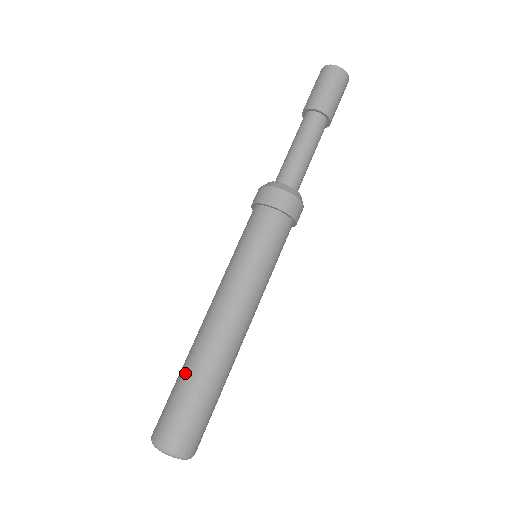
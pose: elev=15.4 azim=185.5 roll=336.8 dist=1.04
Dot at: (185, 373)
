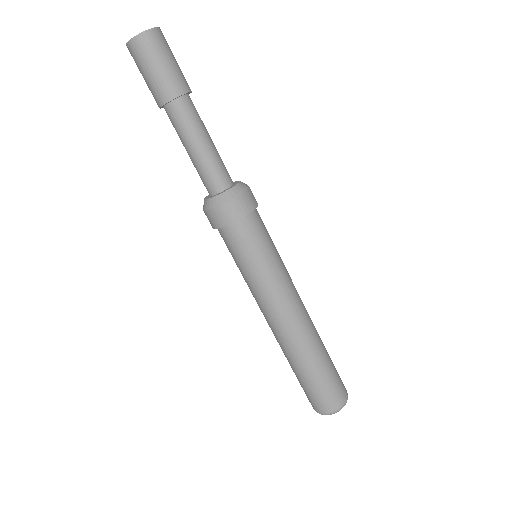
Dot at: (308, 368)
